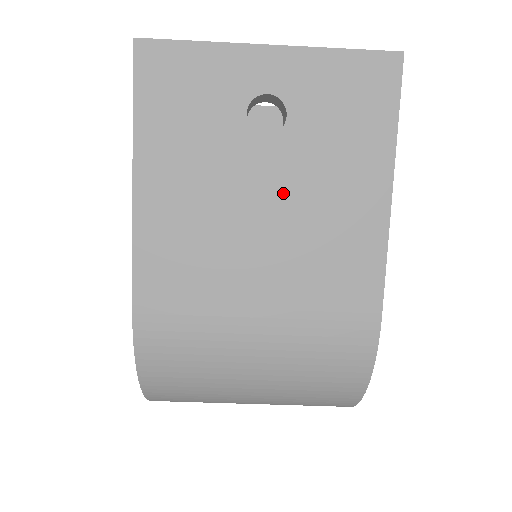
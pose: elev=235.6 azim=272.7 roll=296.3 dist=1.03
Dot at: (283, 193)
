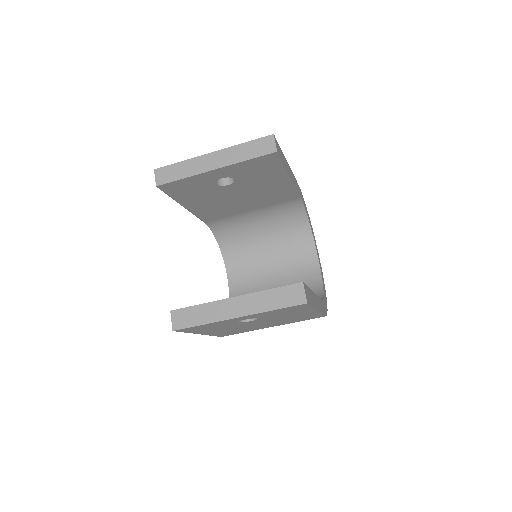
Dot at: (267, 321)
